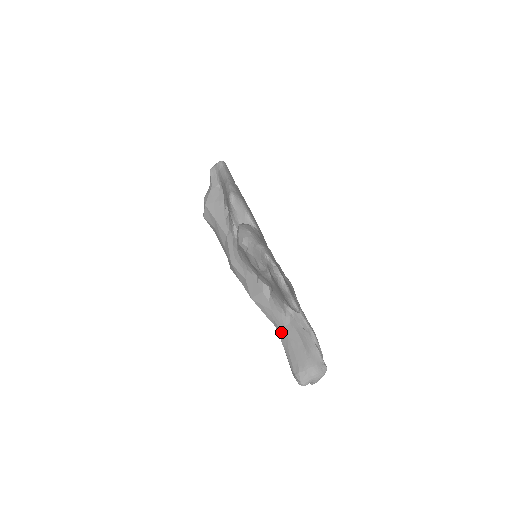
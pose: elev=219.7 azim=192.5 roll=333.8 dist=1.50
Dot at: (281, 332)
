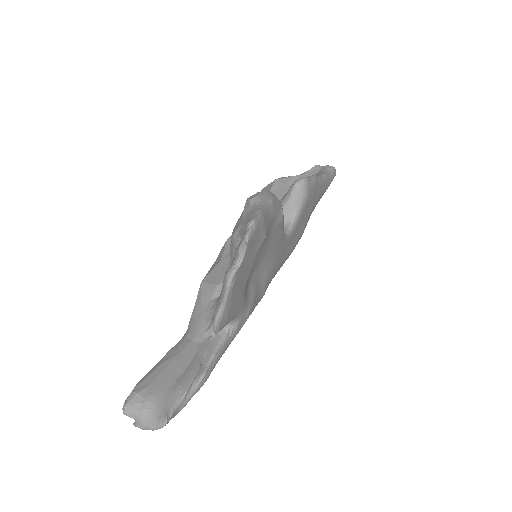
Dot at: (182, 341)
